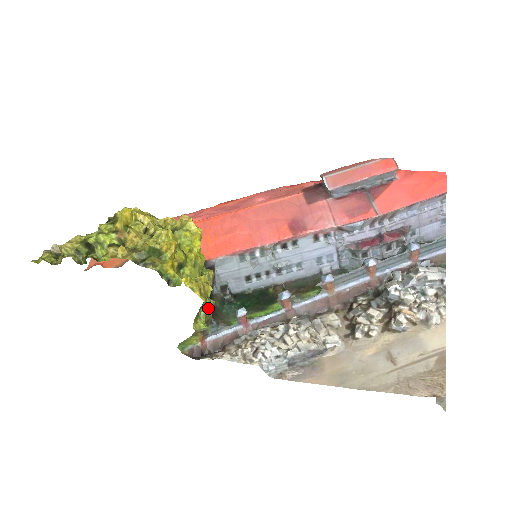
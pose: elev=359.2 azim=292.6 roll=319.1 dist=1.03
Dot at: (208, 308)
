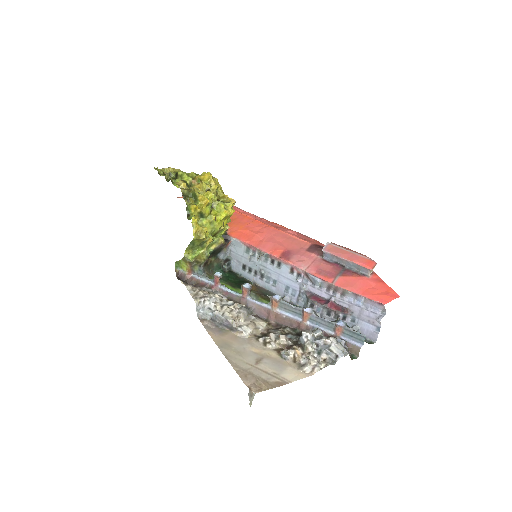
Dot at: (202, 254)
